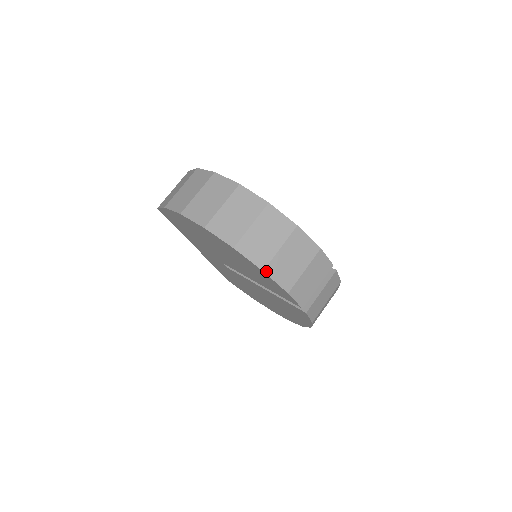
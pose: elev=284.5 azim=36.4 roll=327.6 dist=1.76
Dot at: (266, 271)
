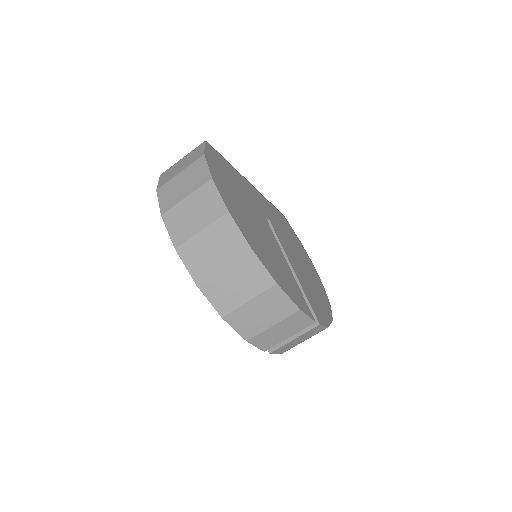
Dot at: (226, 318)
